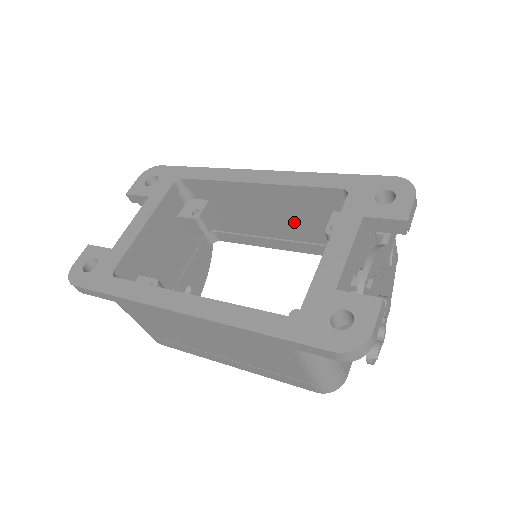
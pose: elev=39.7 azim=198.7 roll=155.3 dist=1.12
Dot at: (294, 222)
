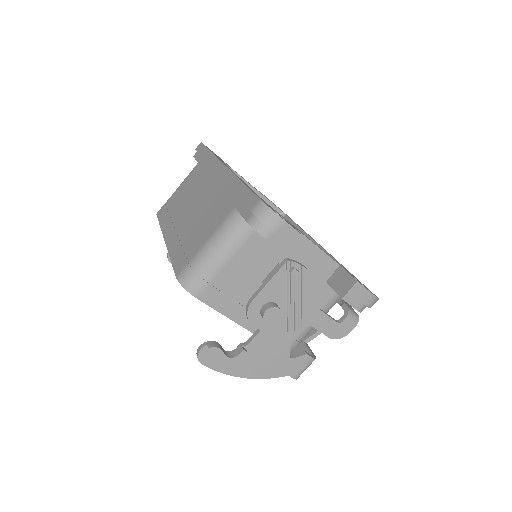
Dot at: occluded
